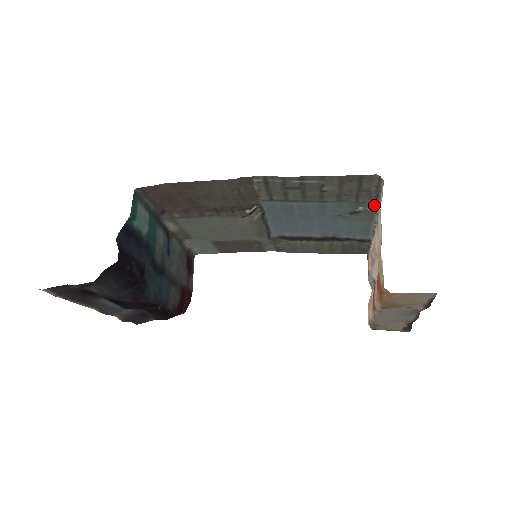
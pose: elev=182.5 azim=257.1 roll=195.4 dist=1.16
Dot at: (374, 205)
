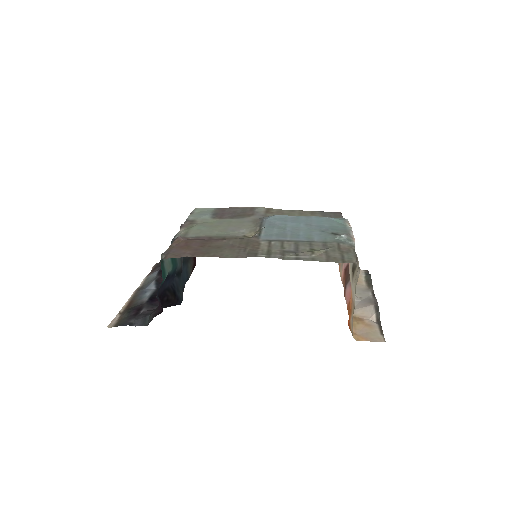
Dot at: (351, 244)
